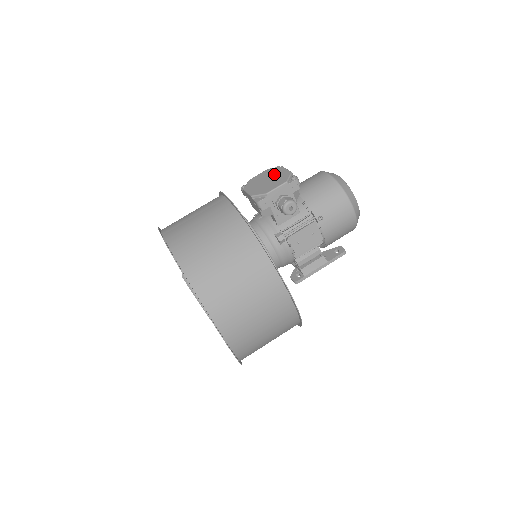
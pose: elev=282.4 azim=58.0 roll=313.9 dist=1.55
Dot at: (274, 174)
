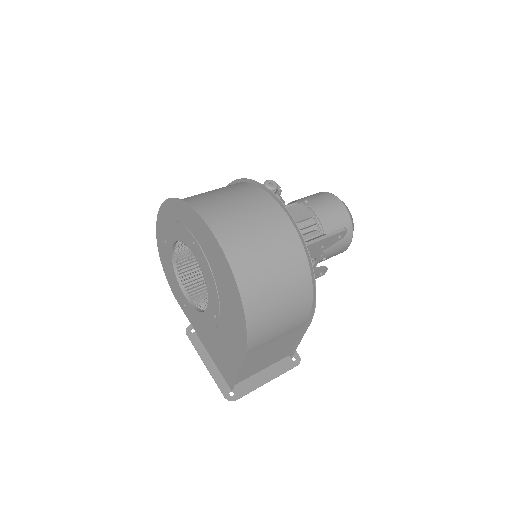
Dot at: occluded
